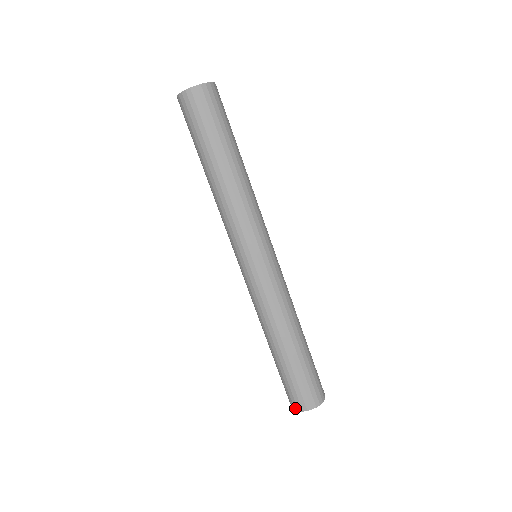
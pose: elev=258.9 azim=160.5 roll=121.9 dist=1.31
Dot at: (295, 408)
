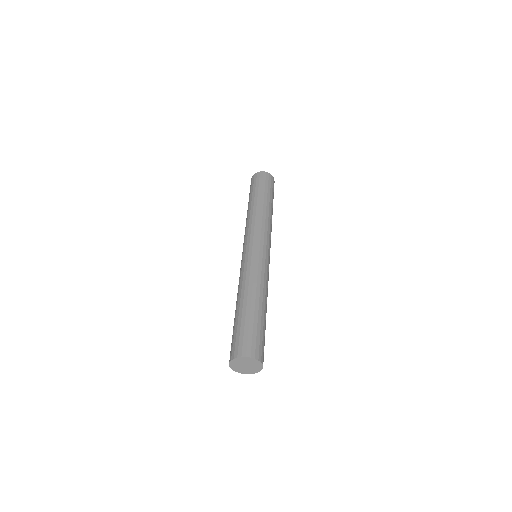
Dot at: (232, 357)
